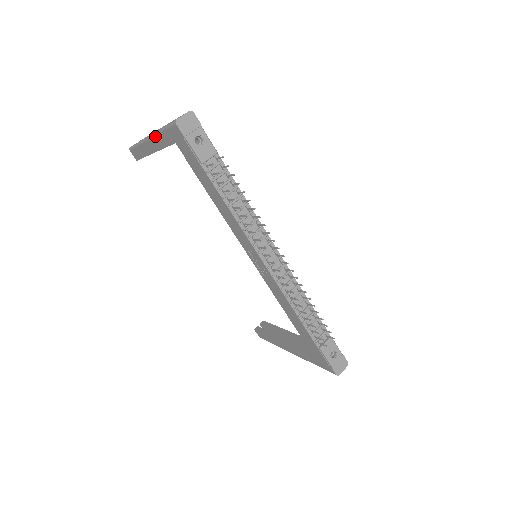
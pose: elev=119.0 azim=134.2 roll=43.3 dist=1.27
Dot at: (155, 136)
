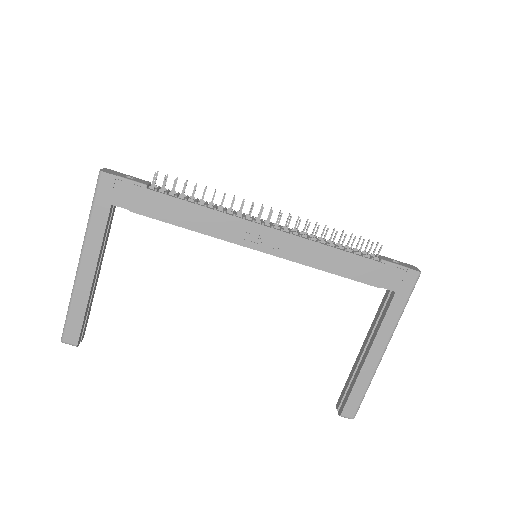
Dot at: (86, 239)
